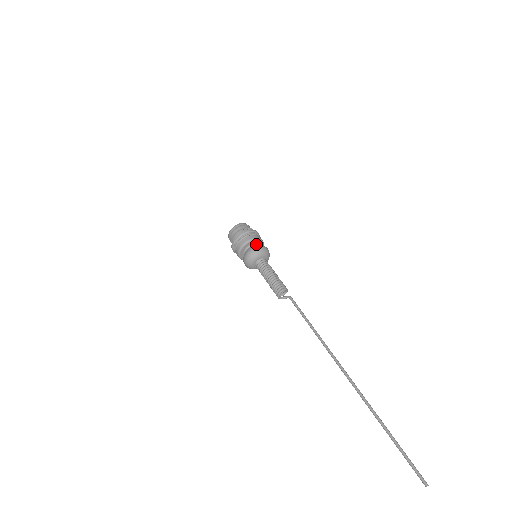
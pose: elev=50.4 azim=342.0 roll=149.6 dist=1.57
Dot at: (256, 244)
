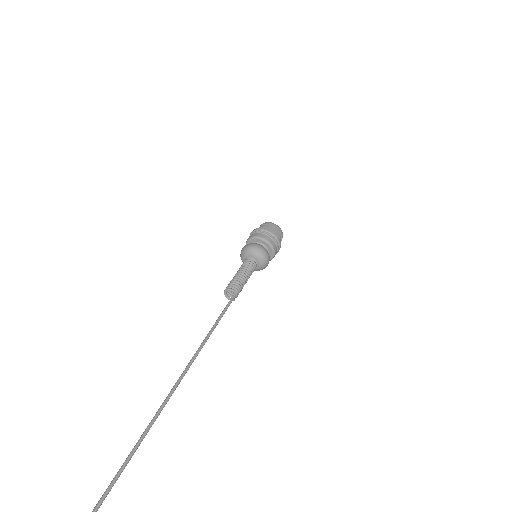
Dot at: (258, 243)
